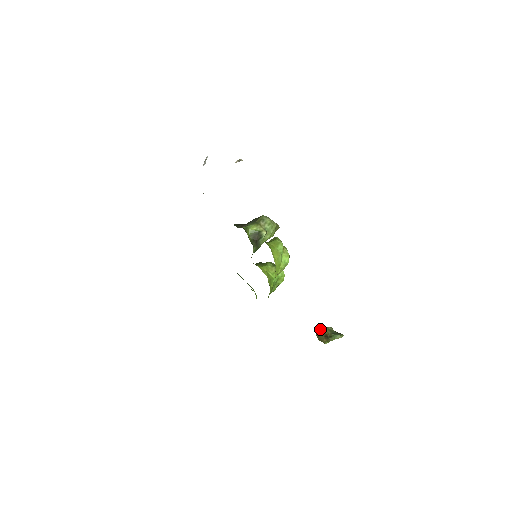
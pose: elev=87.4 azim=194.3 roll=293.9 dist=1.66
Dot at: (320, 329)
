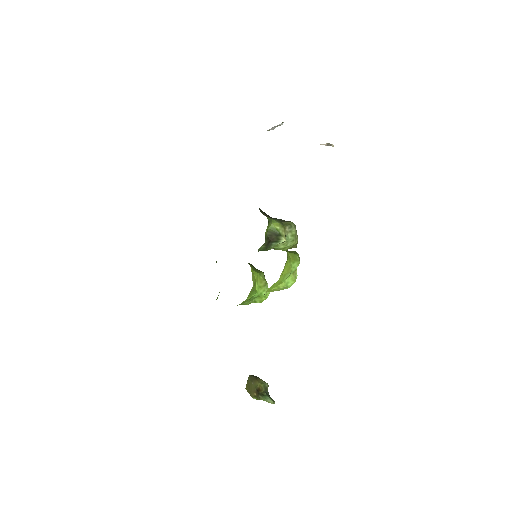
Dot at: (257, 379)
